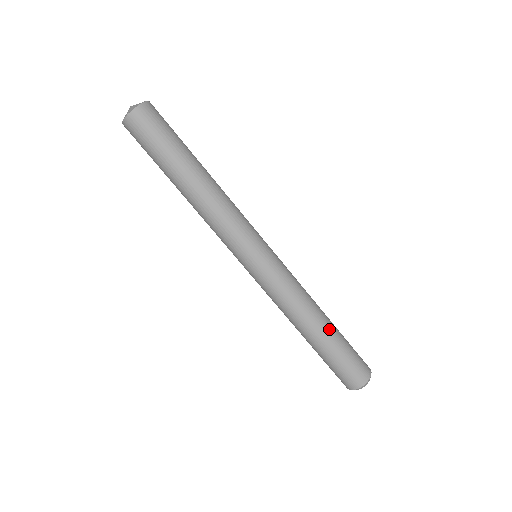
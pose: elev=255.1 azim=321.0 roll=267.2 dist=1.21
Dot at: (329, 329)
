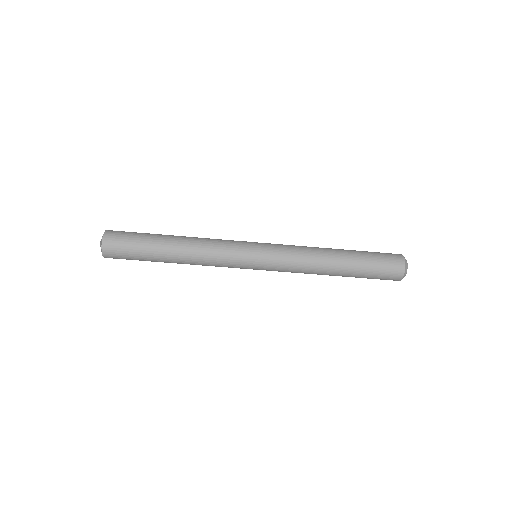
Dot at: (345, 255)
